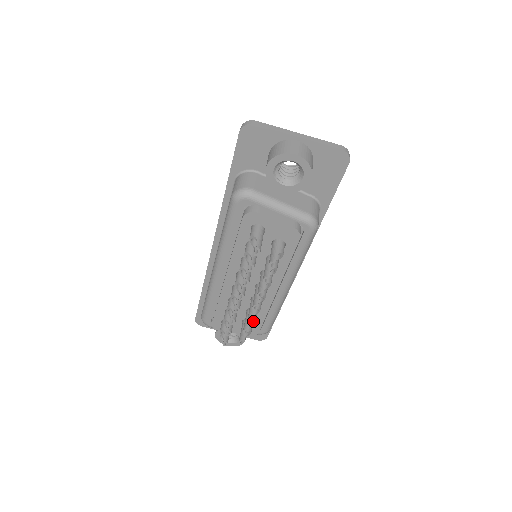
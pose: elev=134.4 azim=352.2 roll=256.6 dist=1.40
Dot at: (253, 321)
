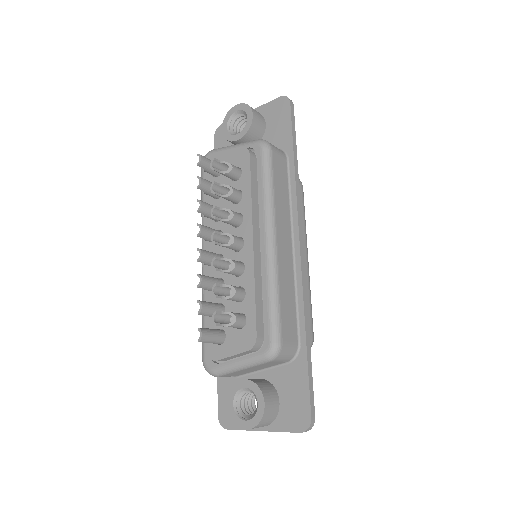
Dot at: (230, 288)
